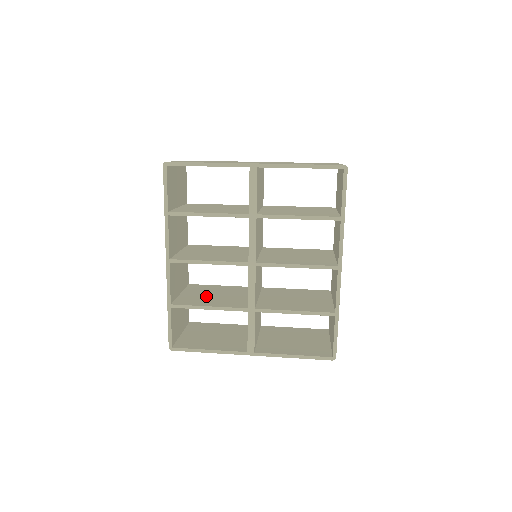
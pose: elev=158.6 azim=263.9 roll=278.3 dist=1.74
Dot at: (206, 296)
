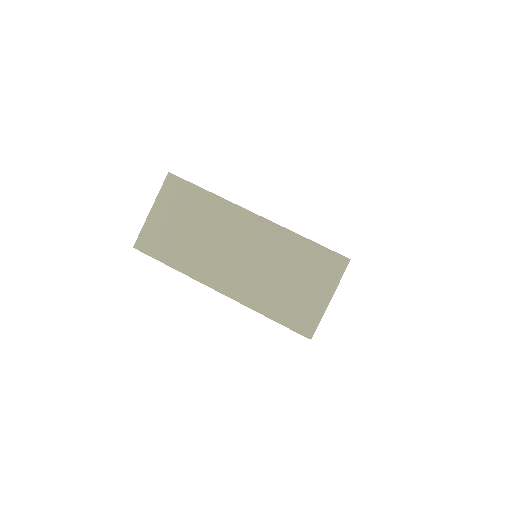
Dot at: occluded
